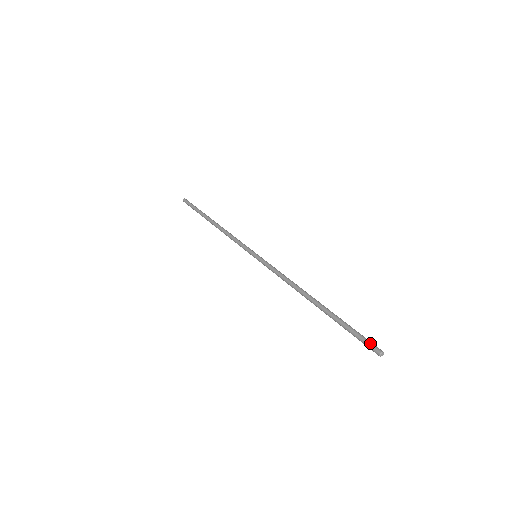
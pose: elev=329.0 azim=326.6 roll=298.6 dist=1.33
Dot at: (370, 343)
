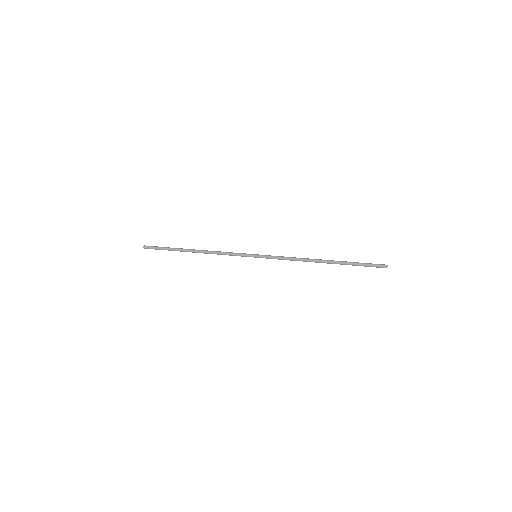
Dot at: (378, 264)
